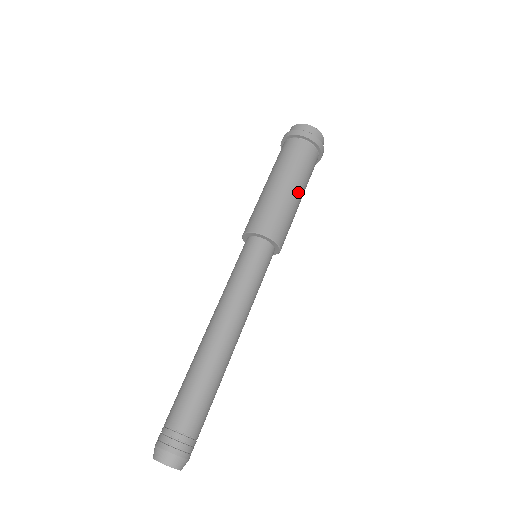
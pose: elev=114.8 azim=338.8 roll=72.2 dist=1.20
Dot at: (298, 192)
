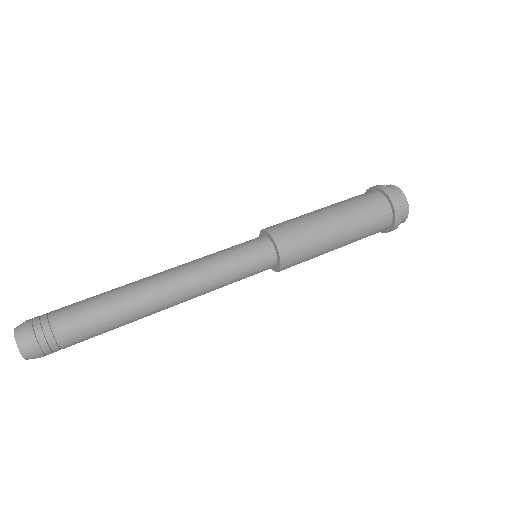
Dot at: (341, 234)
